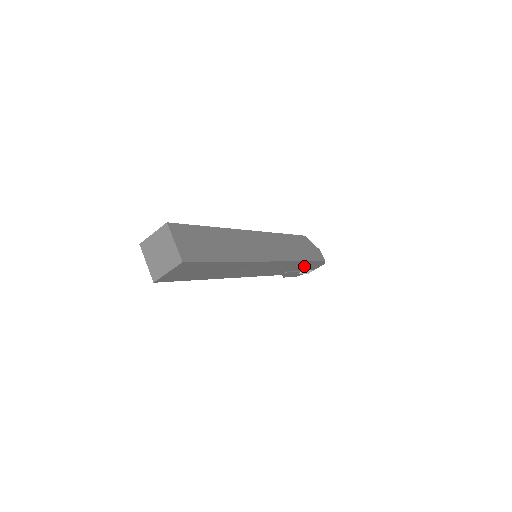
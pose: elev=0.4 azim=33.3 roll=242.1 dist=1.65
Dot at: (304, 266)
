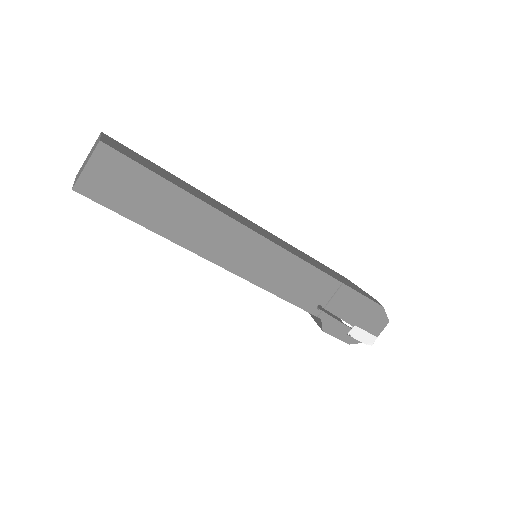
Dot at: (347, 306)
